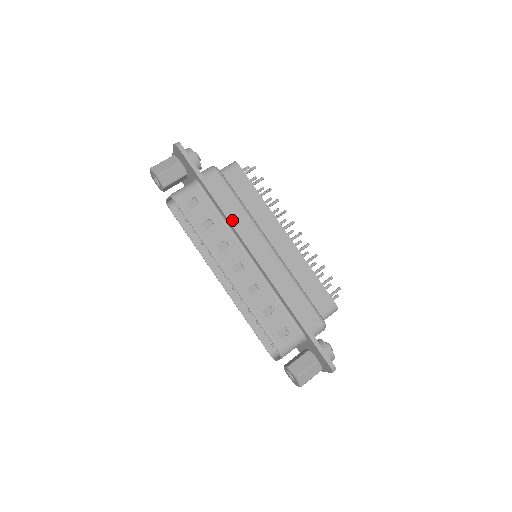
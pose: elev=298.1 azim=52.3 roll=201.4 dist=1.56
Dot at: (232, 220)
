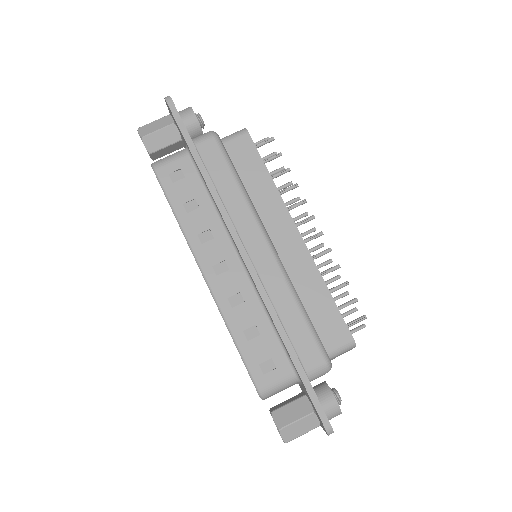
Dot at: (221, 204)
